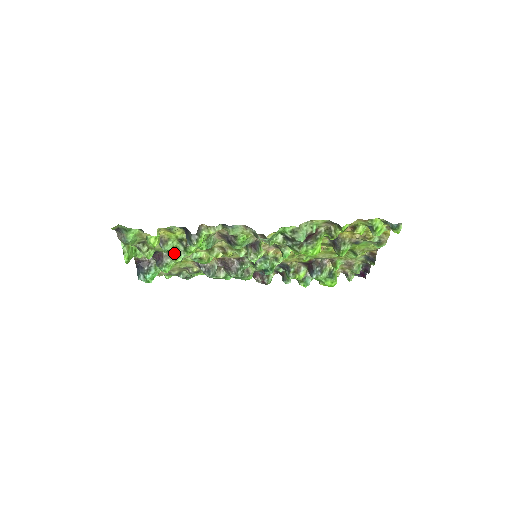
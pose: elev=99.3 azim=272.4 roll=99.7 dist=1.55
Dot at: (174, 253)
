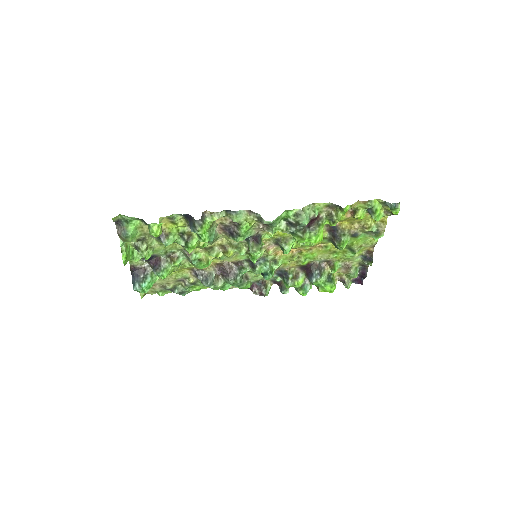
Dot at: (172, 255)
